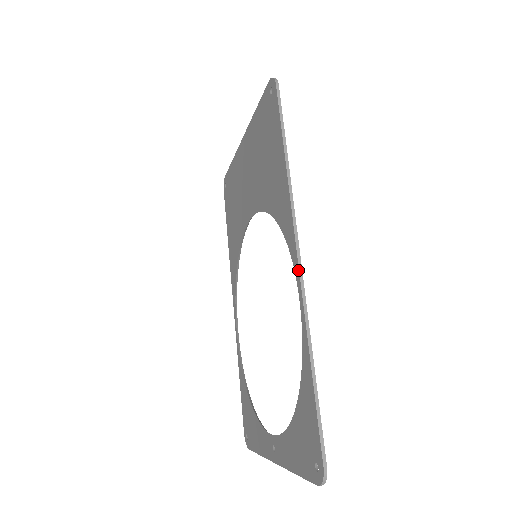
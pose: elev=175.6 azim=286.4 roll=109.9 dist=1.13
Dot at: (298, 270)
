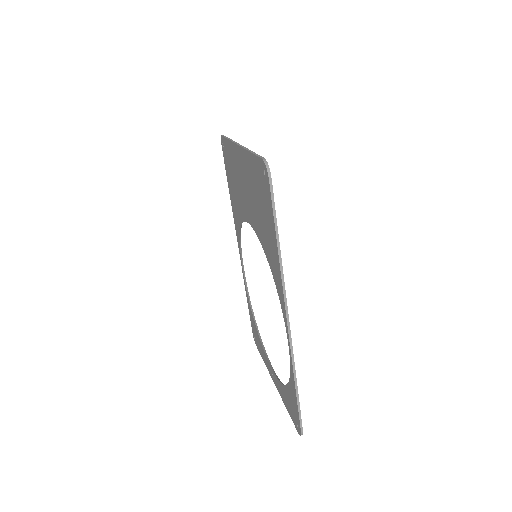
Dot at: (288, 331)
